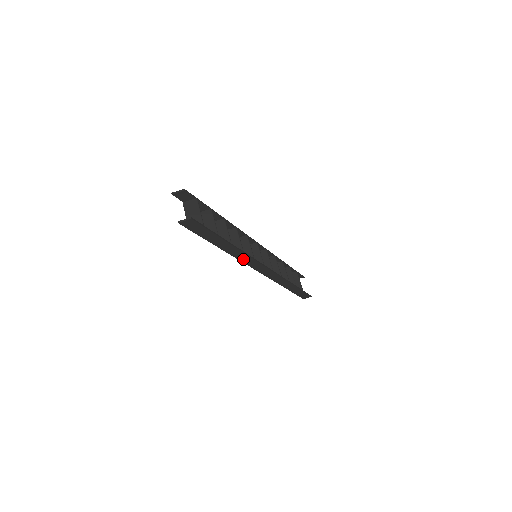
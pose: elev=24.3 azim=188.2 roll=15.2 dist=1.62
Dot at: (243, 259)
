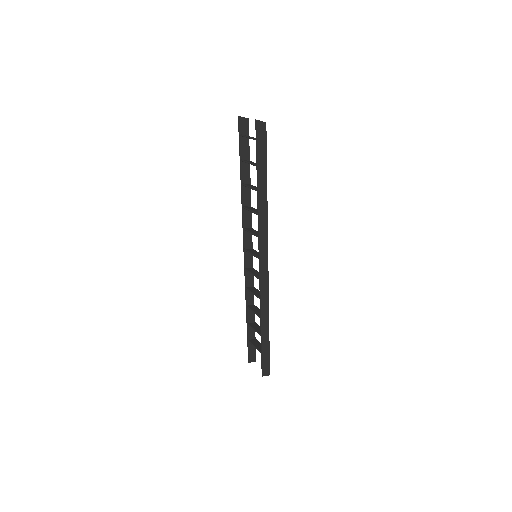
Dot at: (261, 231)
